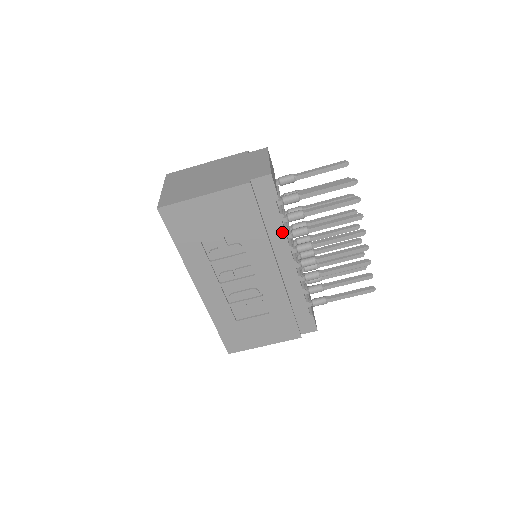
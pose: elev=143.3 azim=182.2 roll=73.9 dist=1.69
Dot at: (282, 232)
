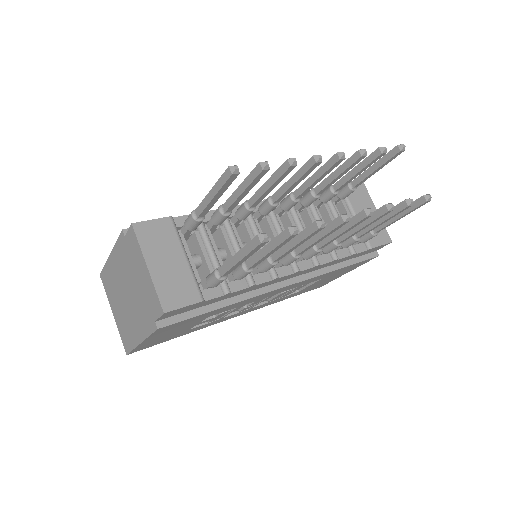
Dot at: (248, 288)
